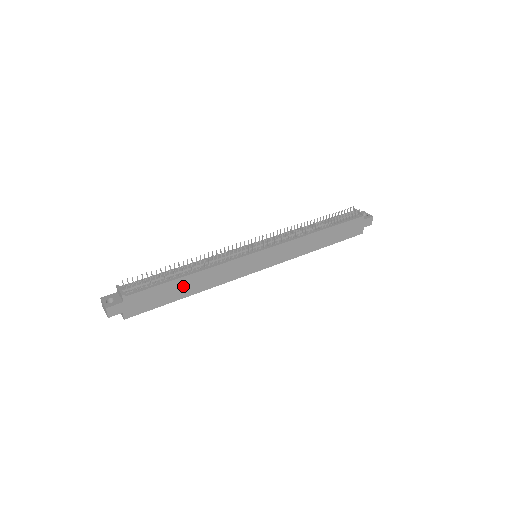
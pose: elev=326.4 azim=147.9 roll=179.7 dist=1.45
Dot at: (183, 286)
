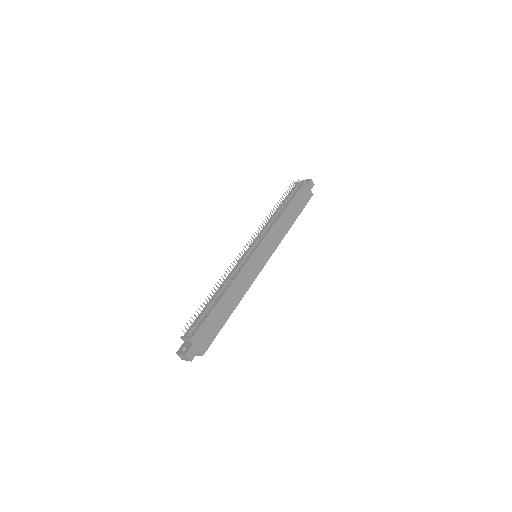
Dot at: (224, 307)
